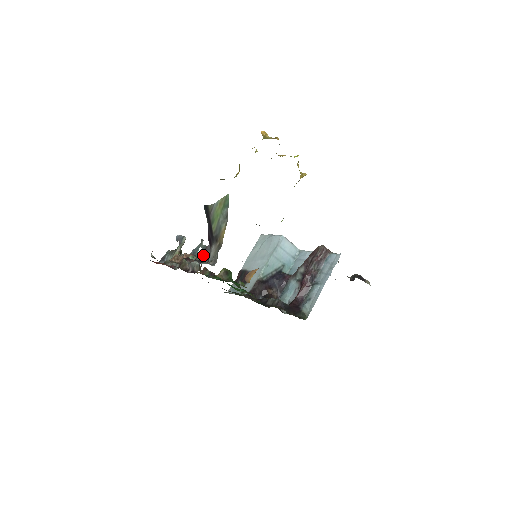
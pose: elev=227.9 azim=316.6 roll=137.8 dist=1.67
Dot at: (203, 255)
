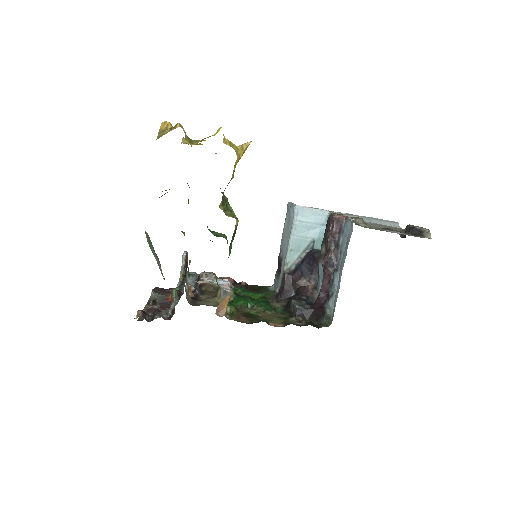
Dot at: (183, 287)
